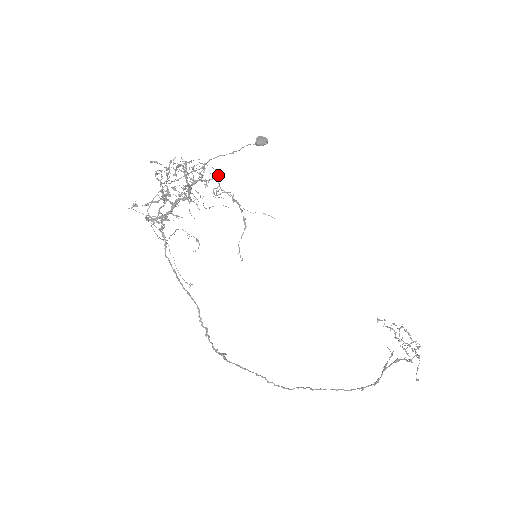
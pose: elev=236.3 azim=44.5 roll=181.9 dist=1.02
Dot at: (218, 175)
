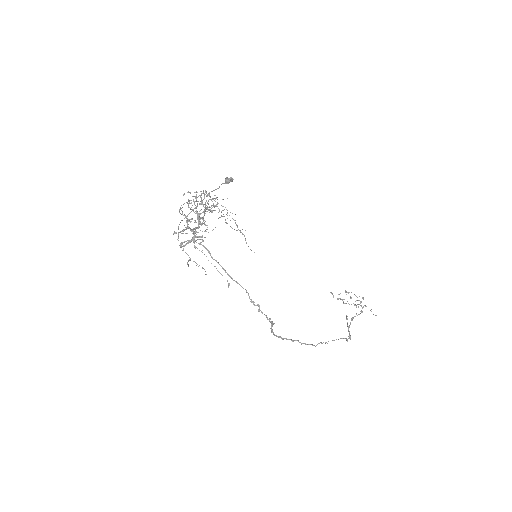
Dot at: (217, 203)
